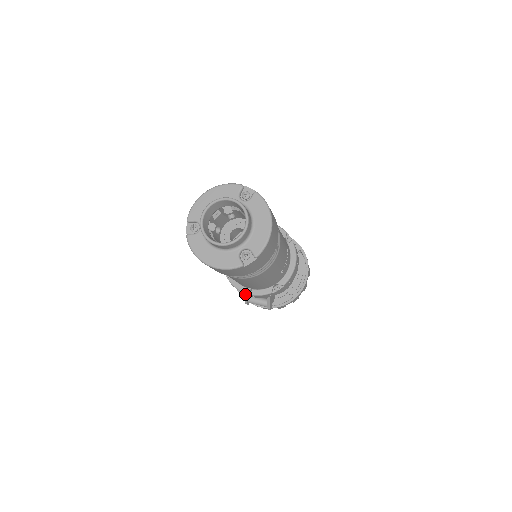
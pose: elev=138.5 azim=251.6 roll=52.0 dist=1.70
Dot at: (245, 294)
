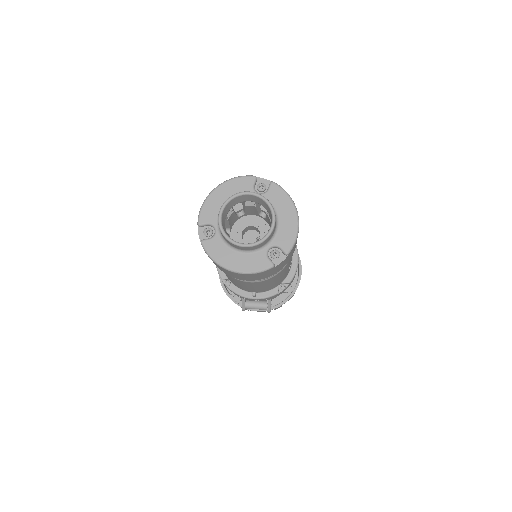
Dot at: (242, 300)
